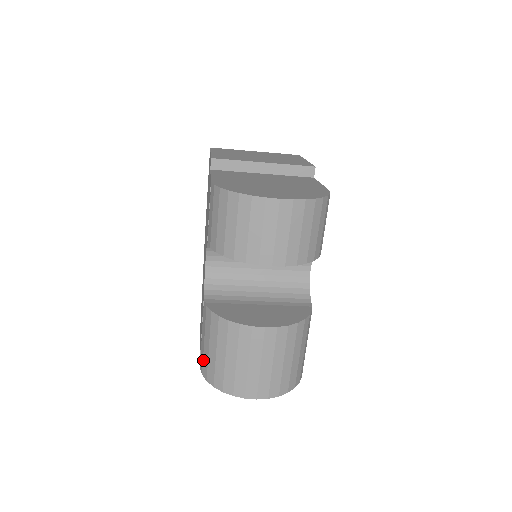
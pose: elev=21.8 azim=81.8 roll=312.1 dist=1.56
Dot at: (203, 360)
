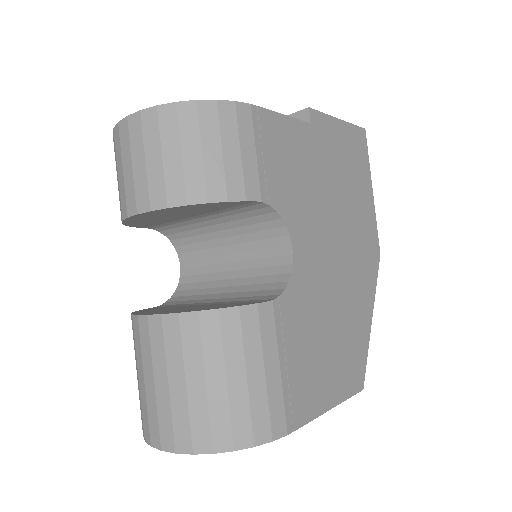
Dot at: occluded
